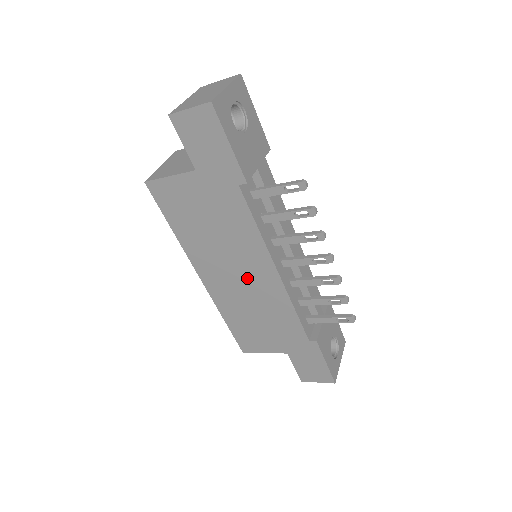
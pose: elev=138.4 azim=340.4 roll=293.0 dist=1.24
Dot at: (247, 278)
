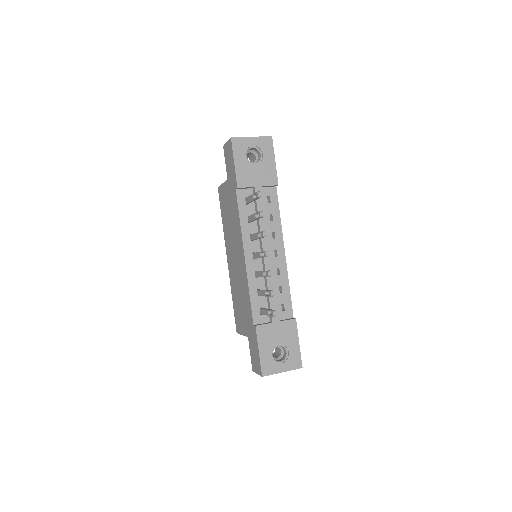
Dot at: (238, 261)
